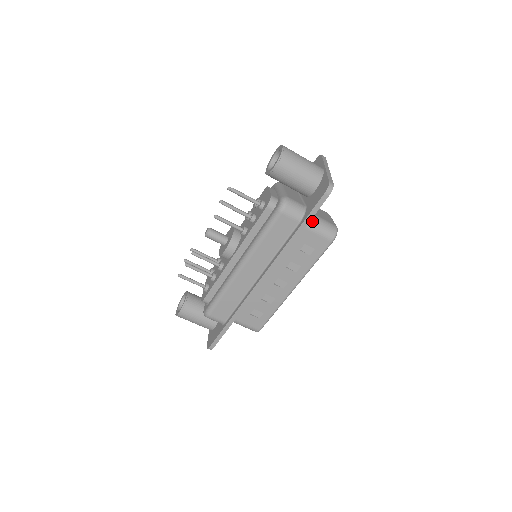
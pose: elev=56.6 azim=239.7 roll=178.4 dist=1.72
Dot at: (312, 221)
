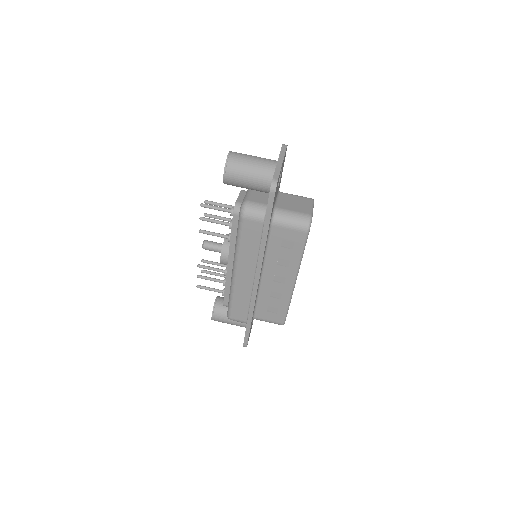
Dot at: (280, 217)
